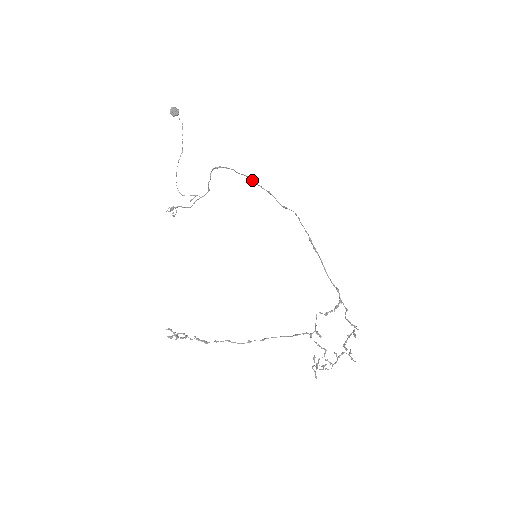
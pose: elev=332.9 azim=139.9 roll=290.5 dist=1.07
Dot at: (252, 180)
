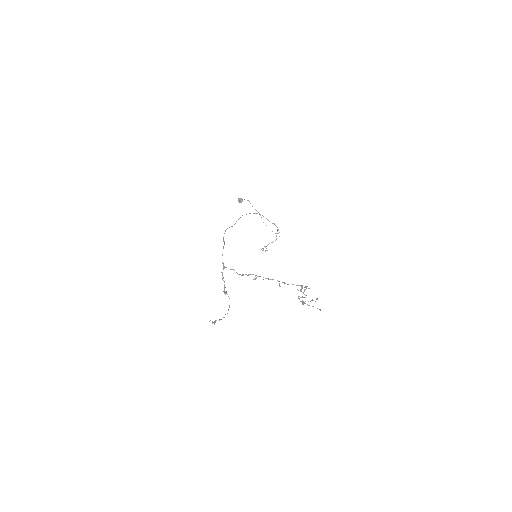
Dot at: occluded
